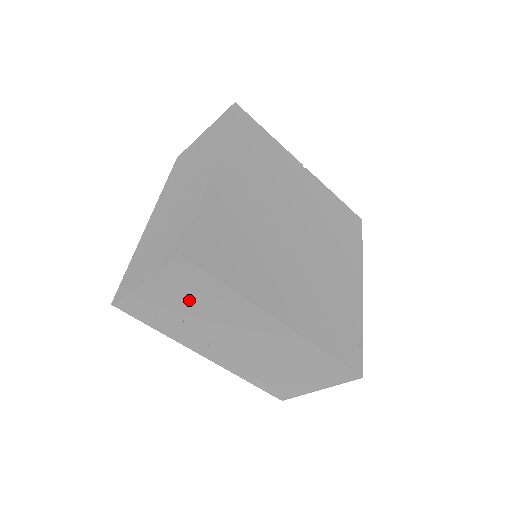
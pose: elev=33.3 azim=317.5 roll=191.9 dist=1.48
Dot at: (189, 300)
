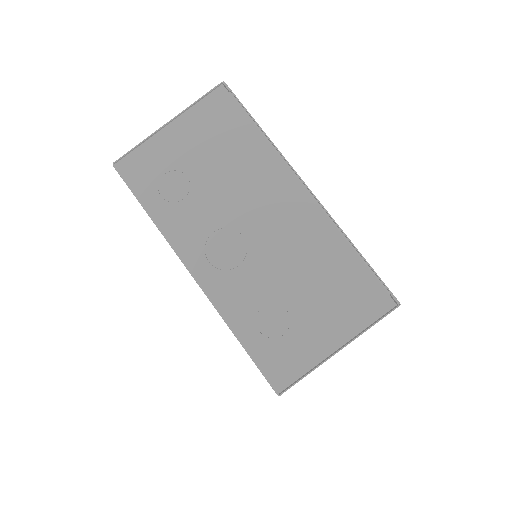
Dot at: (209, 150)
